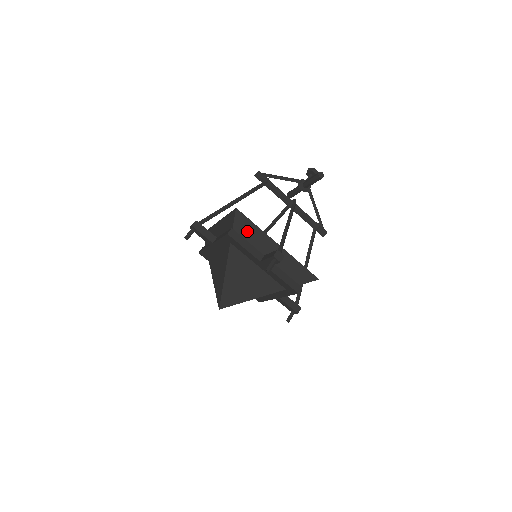
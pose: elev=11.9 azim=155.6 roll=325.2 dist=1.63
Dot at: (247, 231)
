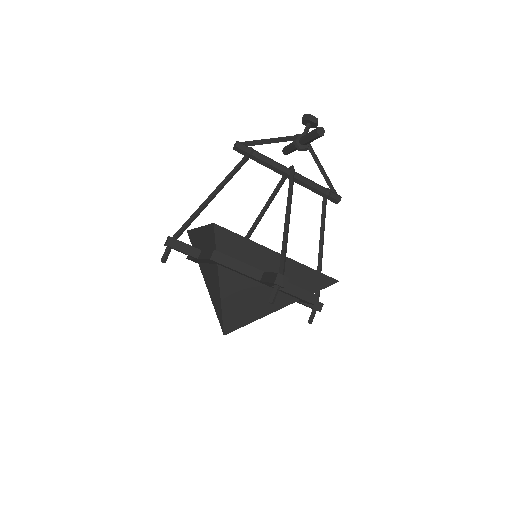
Dot at: (235, 247)
